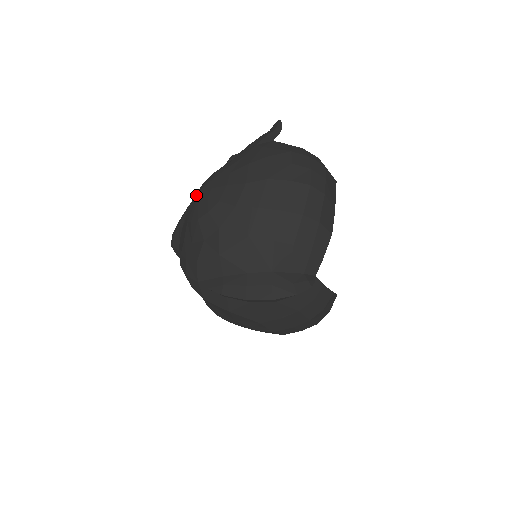
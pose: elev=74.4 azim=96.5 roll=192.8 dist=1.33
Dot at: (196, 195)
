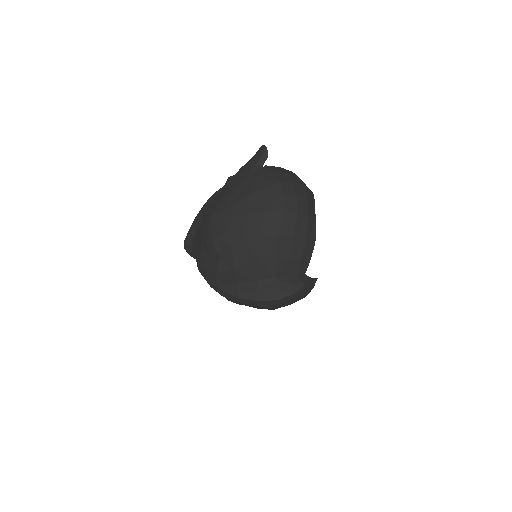
Dot at: (206, 218)
